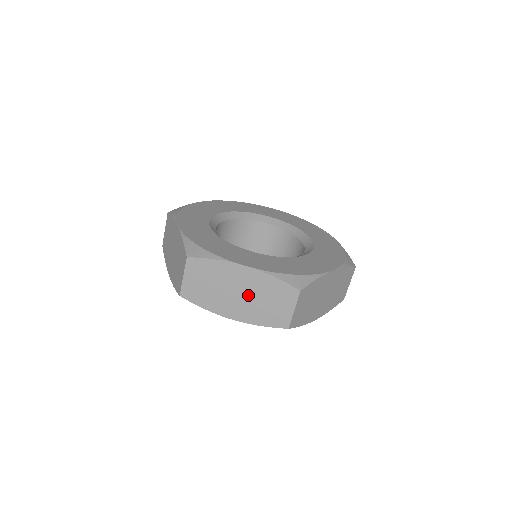
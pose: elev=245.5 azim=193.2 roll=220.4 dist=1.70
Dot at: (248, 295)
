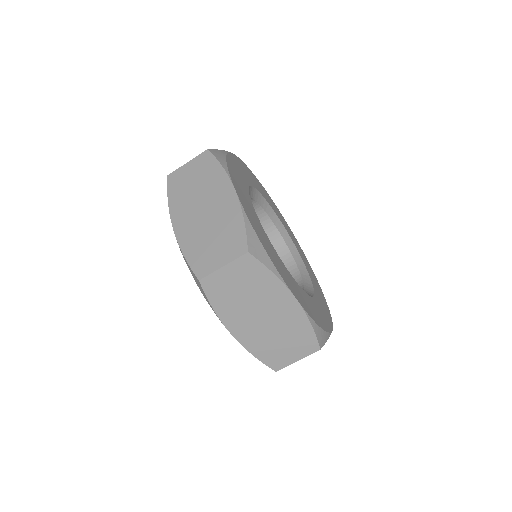
Dot at: (271, 324)
